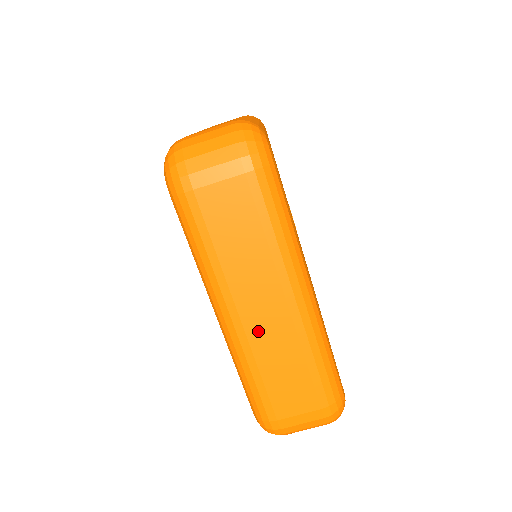
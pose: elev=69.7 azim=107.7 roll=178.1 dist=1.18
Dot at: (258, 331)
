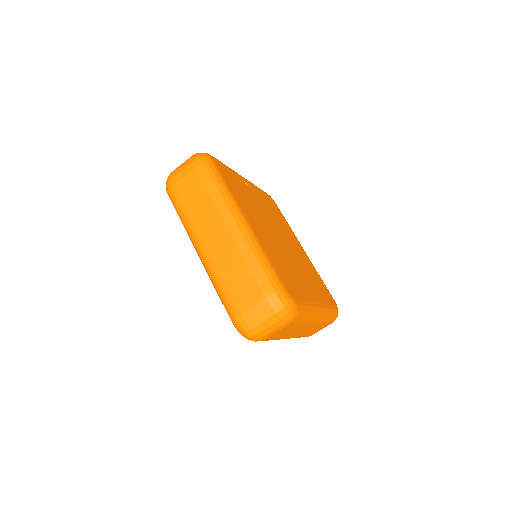
Dot at: (301, 333)
